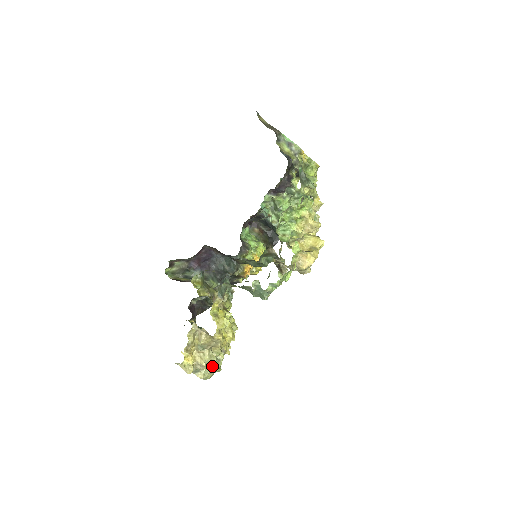
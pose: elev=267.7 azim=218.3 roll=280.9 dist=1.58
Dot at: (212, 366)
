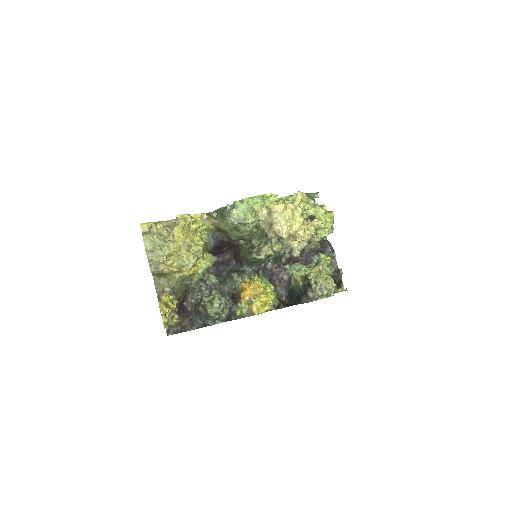
Dot at: (157, 232)
